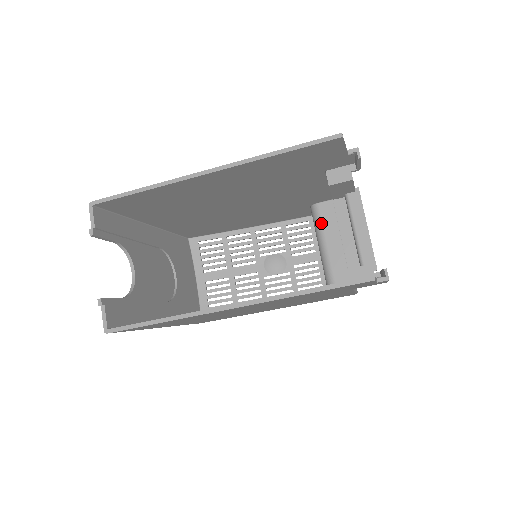
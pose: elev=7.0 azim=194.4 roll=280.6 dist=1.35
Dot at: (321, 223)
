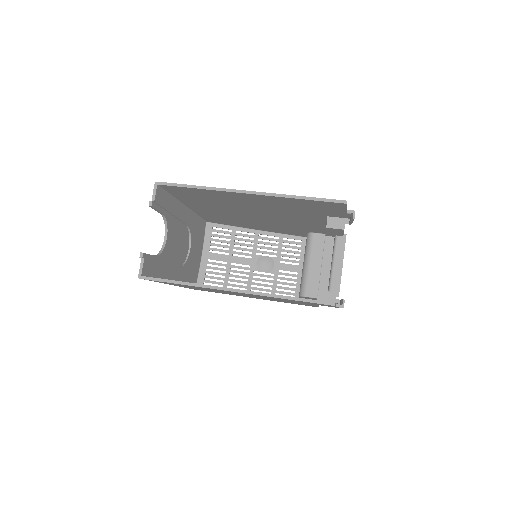
Dot at: (311, 248)
